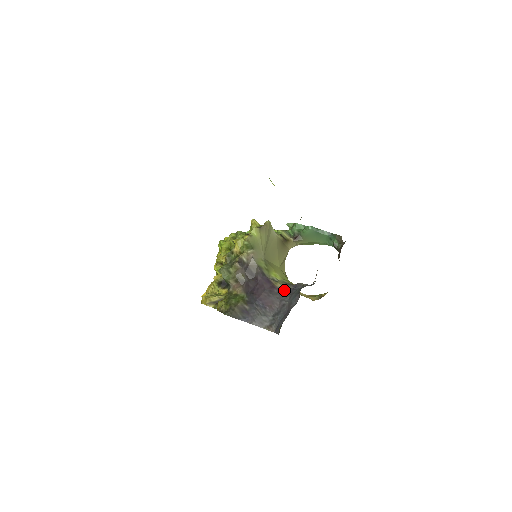
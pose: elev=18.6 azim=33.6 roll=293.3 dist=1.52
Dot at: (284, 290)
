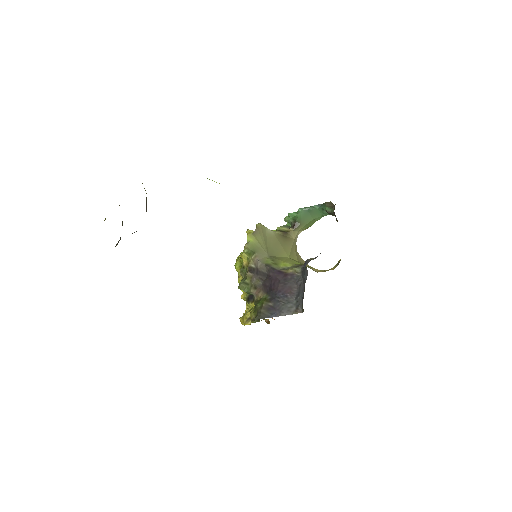
Dot at: (296, 272)
